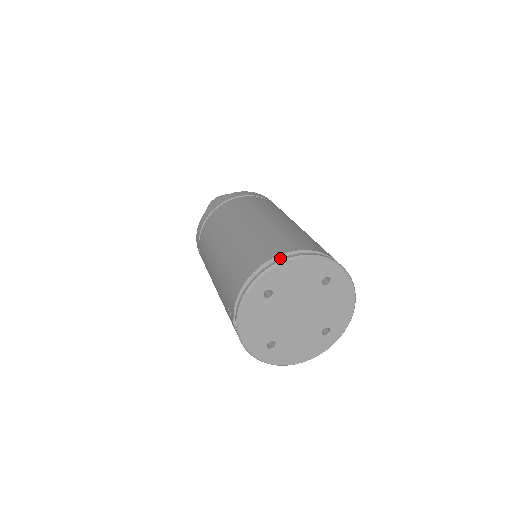
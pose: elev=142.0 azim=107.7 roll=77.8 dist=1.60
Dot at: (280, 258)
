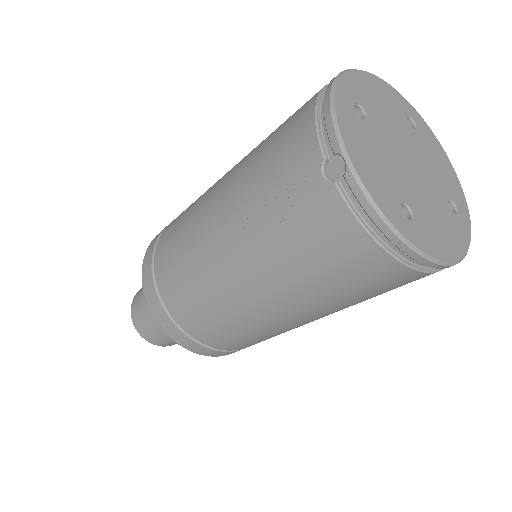
Dot at: occluded
